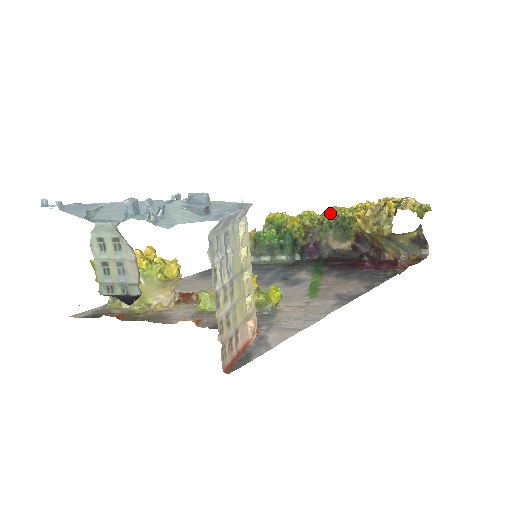
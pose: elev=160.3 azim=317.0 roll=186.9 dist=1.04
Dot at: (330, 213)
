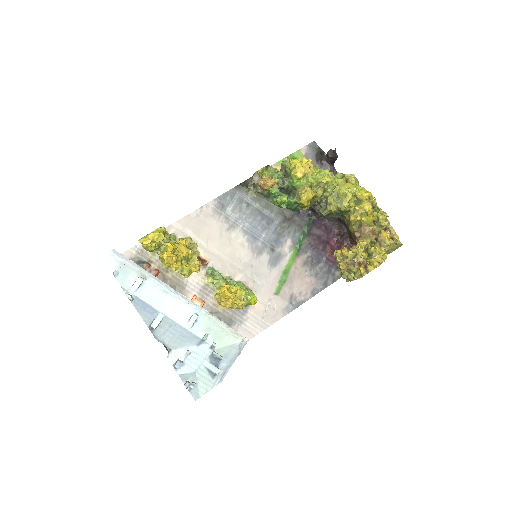
Dot at: (339, 198)
